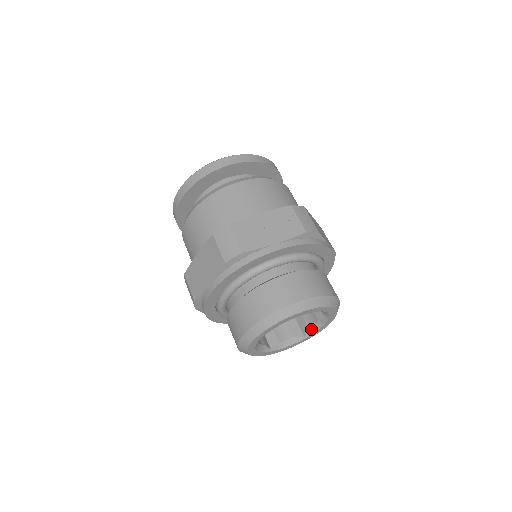
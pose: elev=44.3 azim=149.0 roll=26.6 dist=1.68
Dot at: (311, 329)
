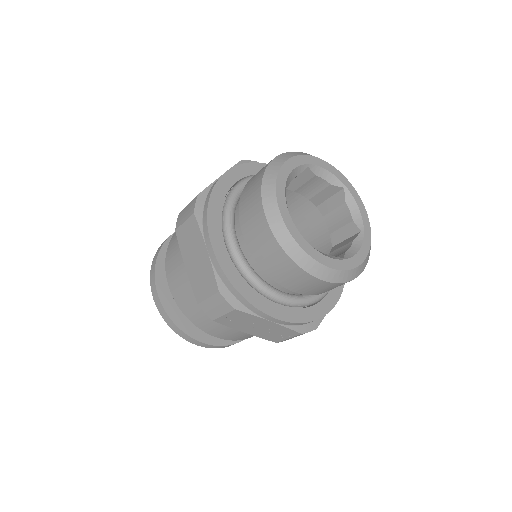
Dot at: (355, 219)
